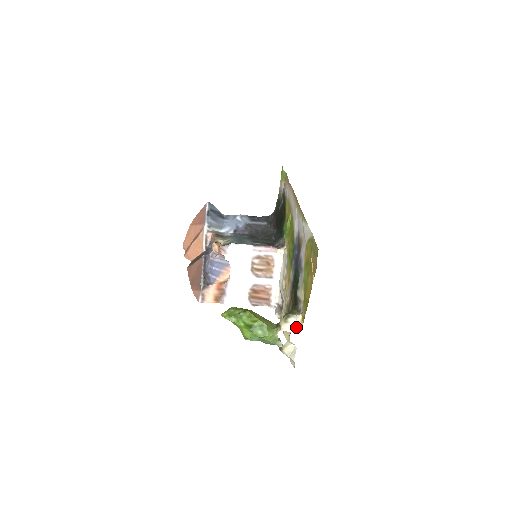
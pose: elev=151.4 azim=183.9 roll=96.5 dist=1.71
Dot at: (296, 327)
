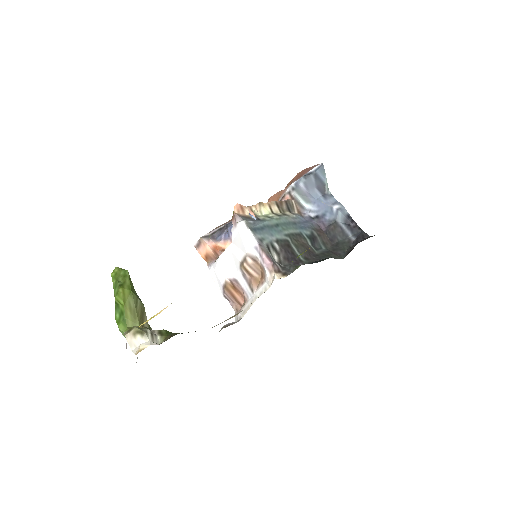
Dot at: (136, 349)
